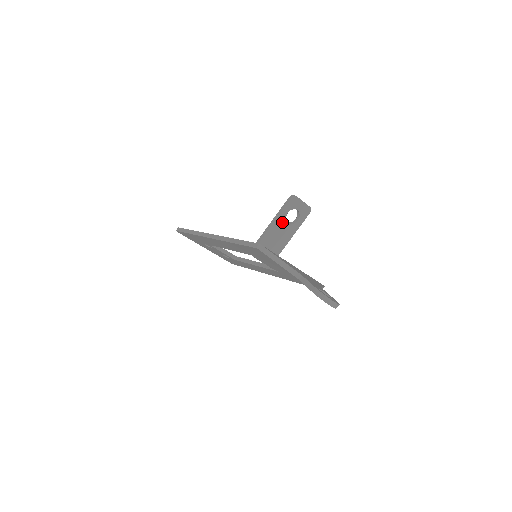
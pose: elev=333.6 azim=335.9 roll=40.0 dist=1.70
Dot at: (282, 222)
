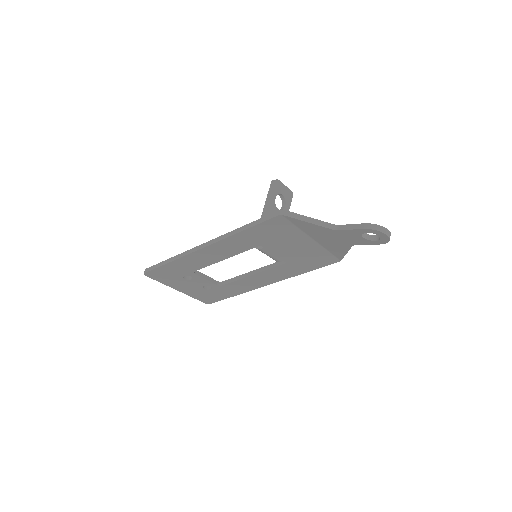
Dot at: (273, 209)
